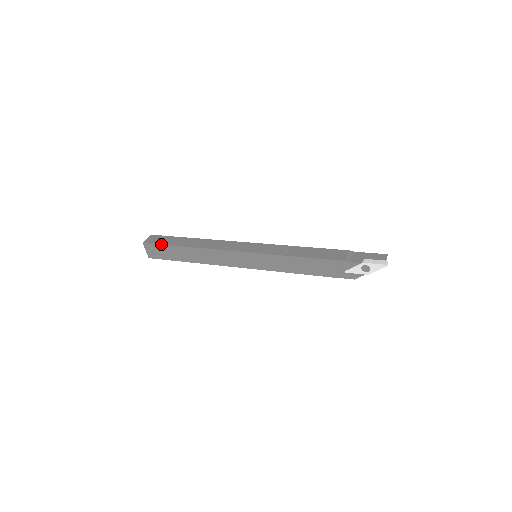
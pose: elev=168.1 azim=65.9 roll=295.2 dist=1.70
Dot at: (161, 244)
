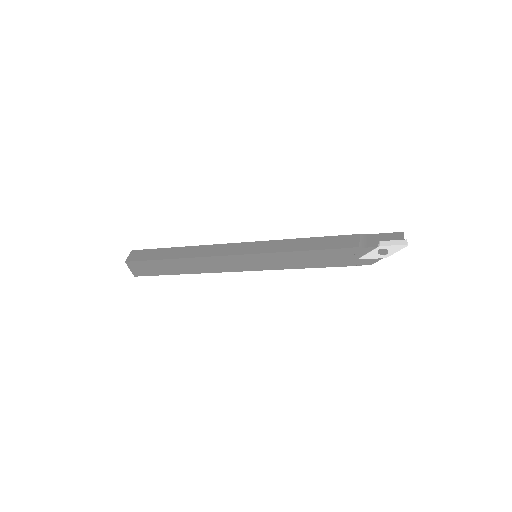
Dot at: (146, 260)
